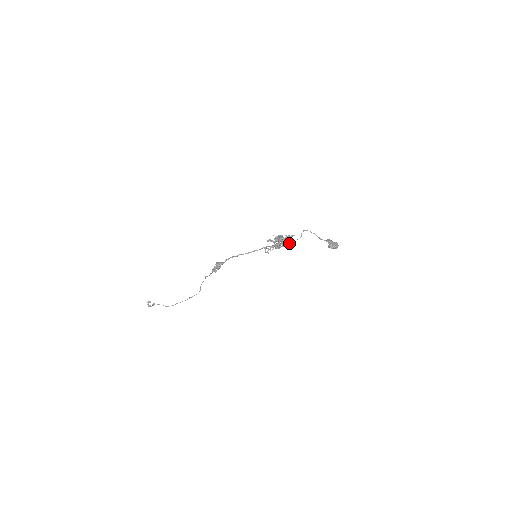
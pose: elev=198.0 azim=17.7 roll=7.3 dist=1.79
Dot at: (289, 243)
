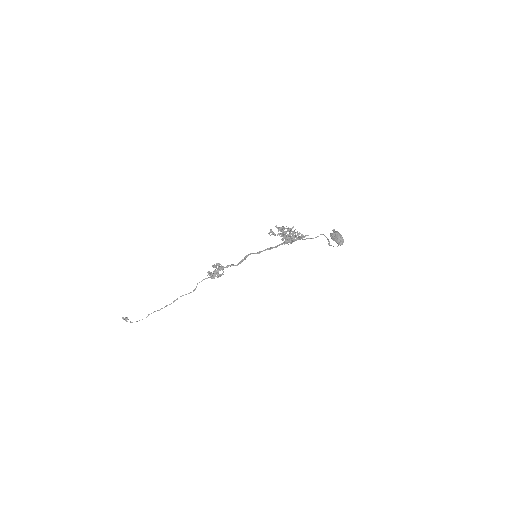
Dot at: (296, 235)
